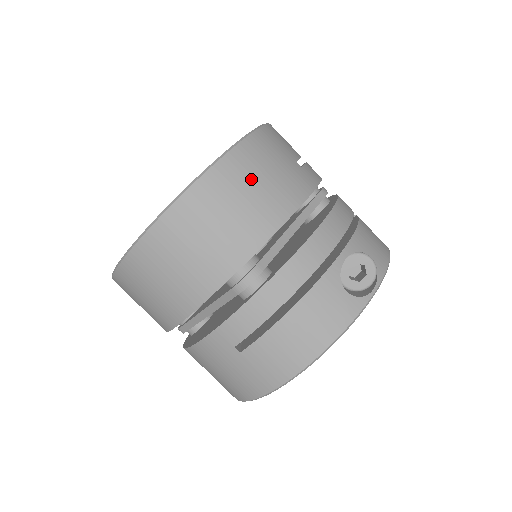
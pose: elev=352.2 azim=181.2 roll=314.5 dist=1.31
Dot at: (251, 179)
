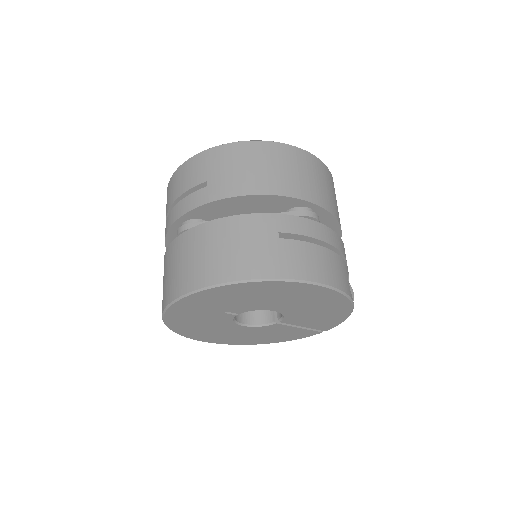
Dot at: (335, 195)
